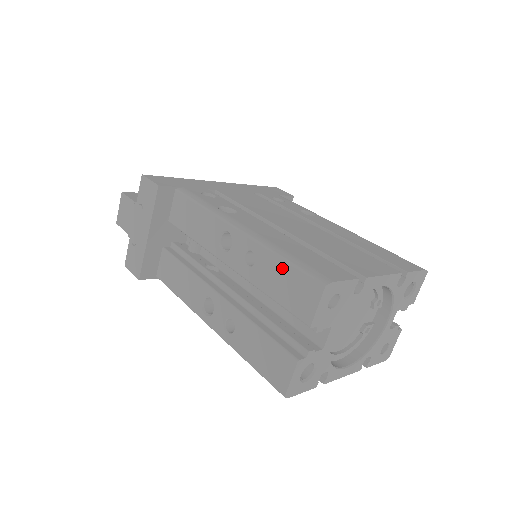
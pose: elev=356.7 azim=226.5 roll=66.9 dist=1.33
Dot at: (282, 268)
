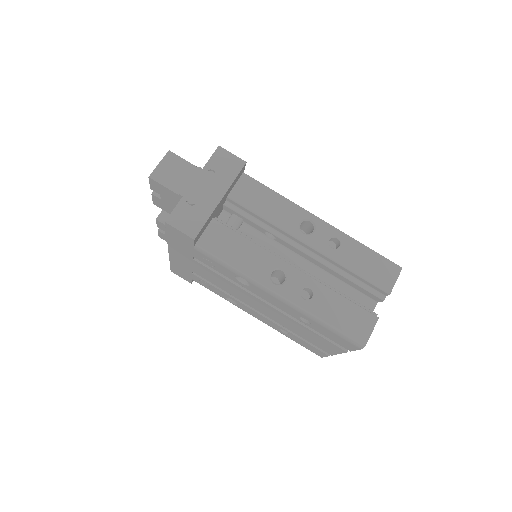
Dot at: (367, 253)
